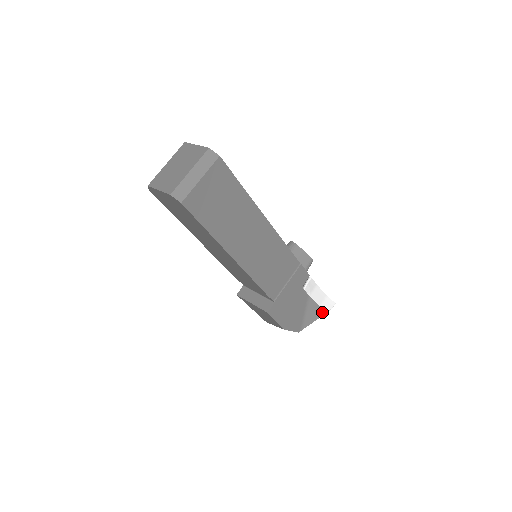
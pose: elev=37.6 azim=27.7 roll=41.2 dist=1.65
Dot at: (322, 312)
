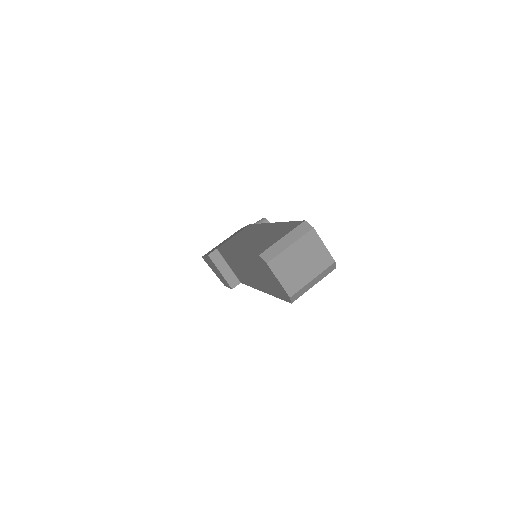
Dot at: occluded
